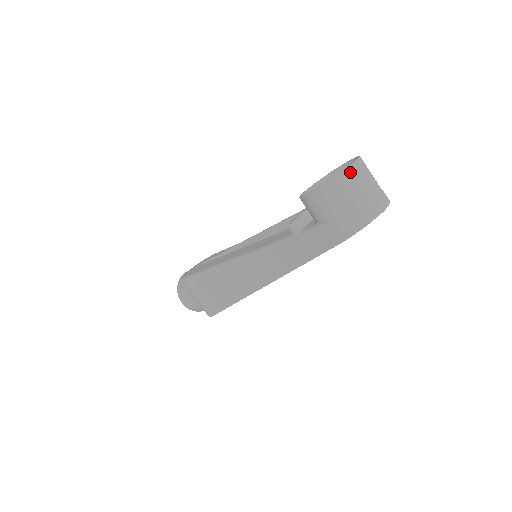
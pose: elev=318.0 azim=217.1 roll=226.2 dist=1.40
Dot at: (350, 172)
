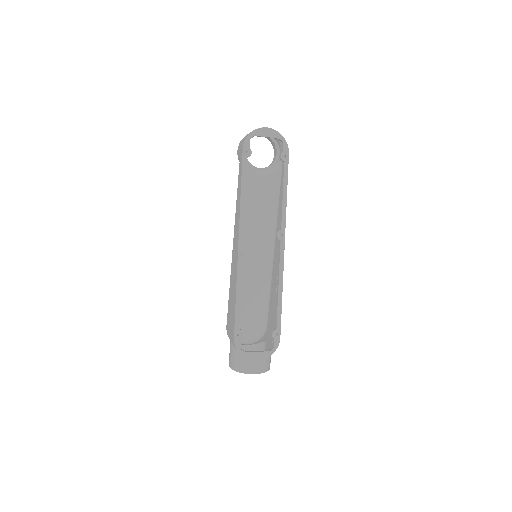
Dot at: occluded
